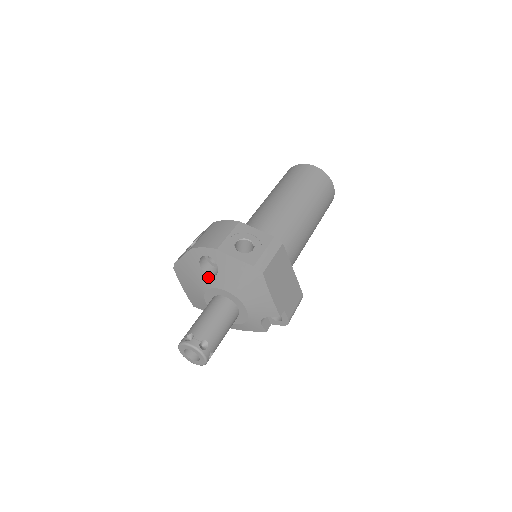
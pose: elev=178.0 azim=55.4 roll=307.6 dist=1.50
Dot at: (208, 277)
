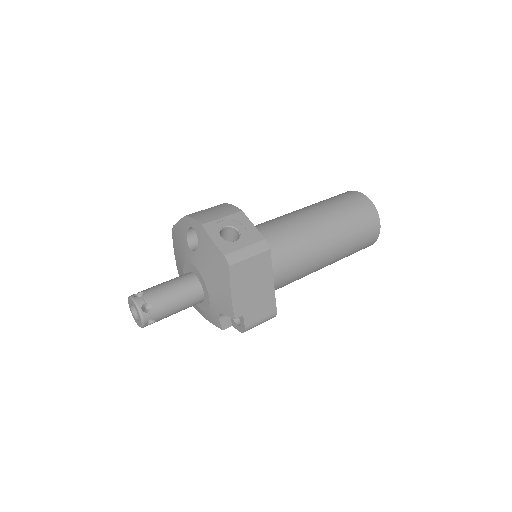
Dot at: (189, 250)
